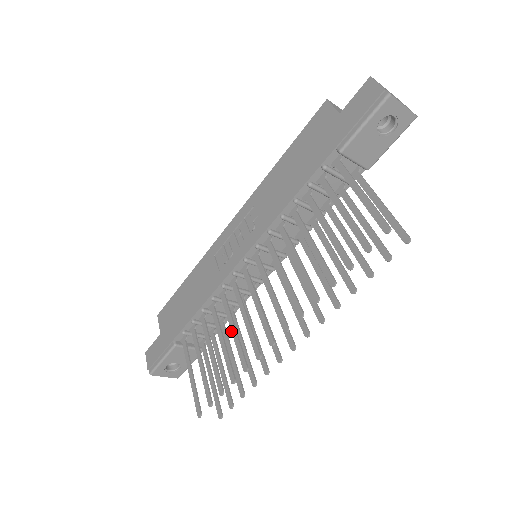
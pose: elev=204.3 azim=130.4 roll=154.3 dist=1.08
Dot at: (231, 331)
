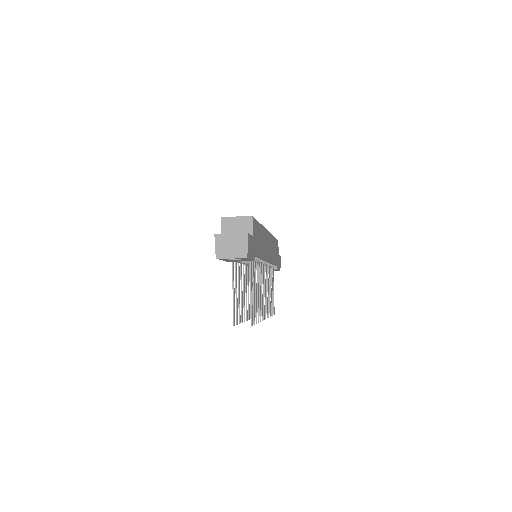
Dot at: occluded
